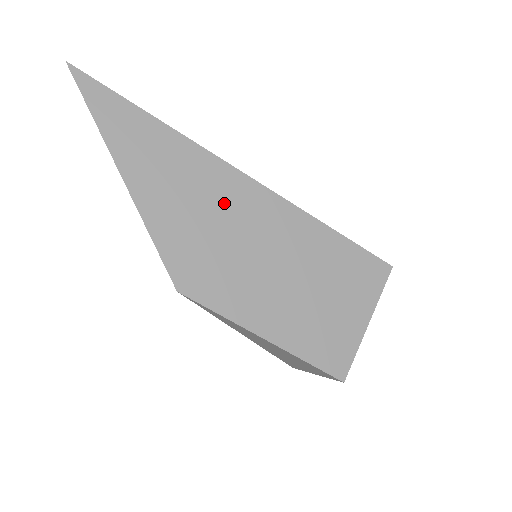
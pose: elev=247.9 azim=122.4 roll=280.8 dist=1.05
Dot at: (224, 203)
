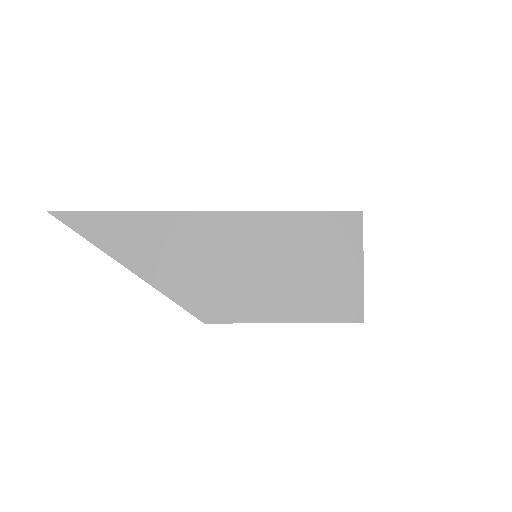
Dot at: (203, 242)
